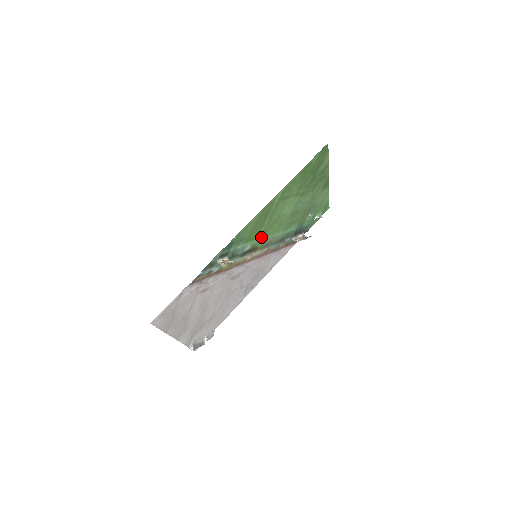
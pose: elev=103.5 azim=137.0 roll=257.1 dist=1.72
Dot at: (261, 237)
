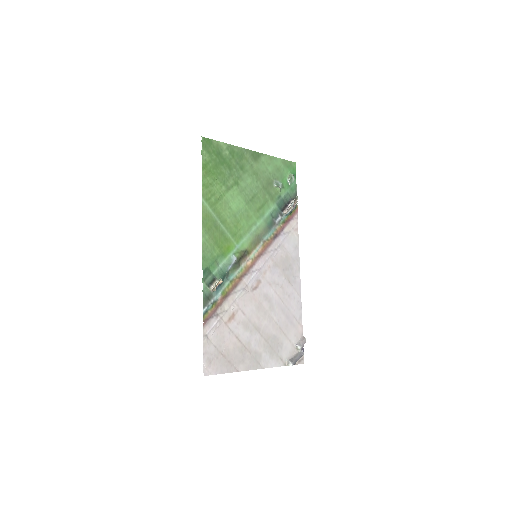
Dot at: (238, 241)
